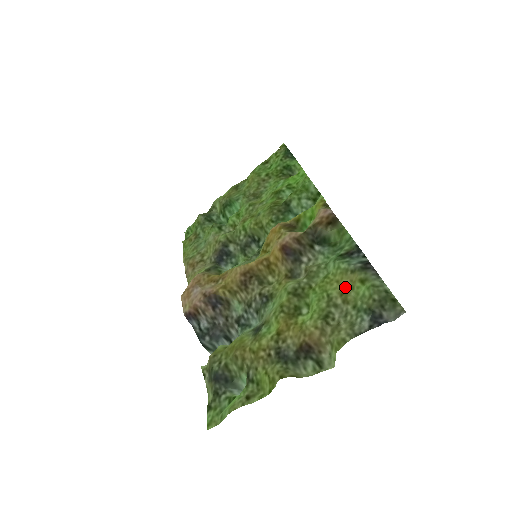
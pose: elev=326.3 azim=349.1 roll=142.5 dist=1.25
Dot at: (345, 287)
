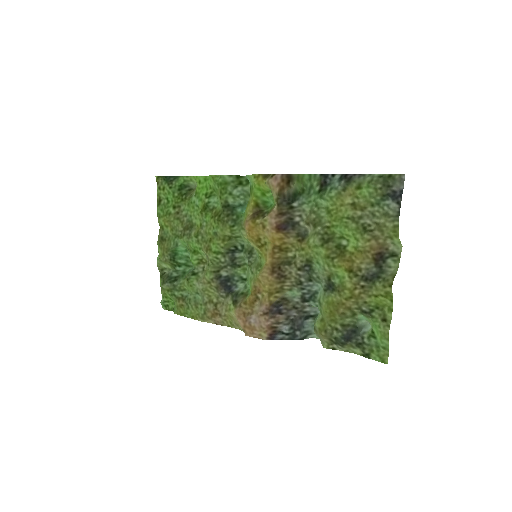
Dot at: (351, 202)
